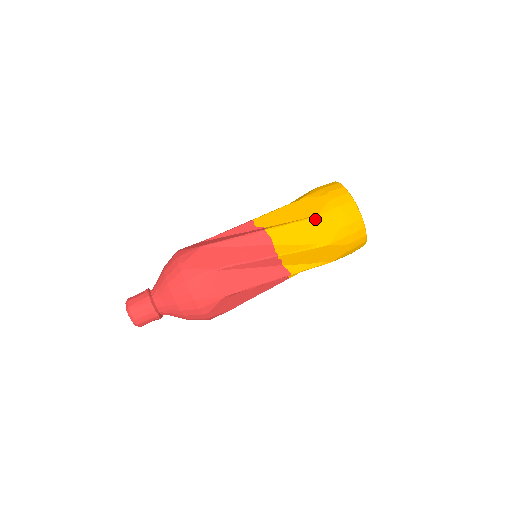
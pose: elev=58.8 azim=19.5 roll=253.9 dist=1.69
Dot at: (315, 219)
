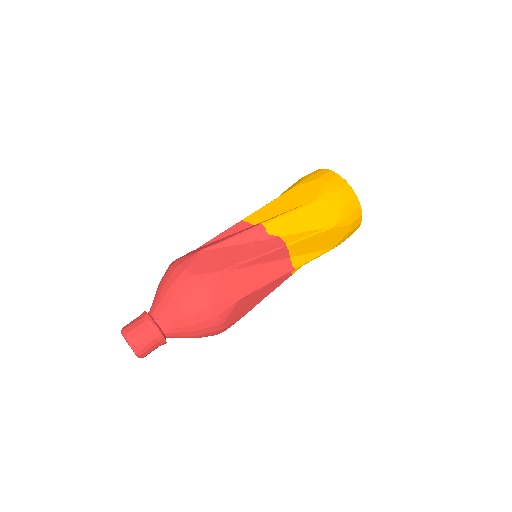
Dot at: (330, 230)
